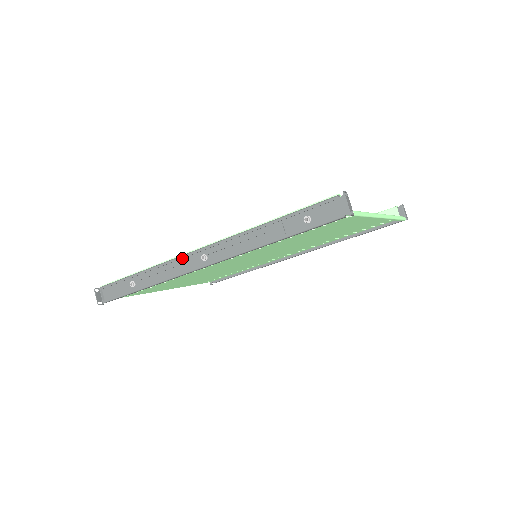
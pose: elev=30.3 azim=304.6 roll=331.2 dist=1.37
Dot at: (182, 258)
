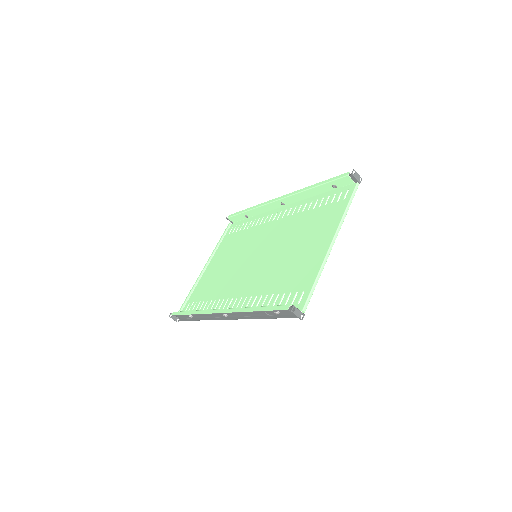
Dot at: occluded
